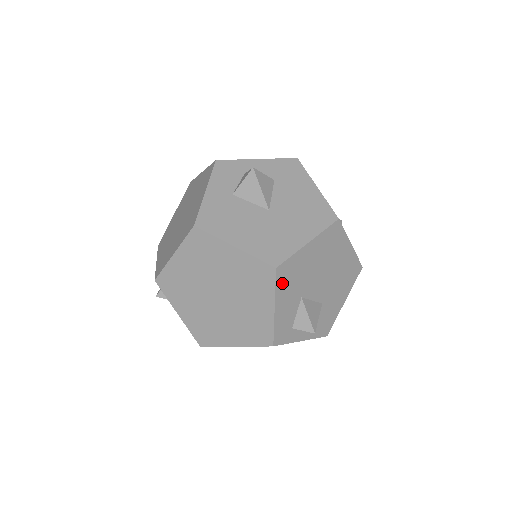
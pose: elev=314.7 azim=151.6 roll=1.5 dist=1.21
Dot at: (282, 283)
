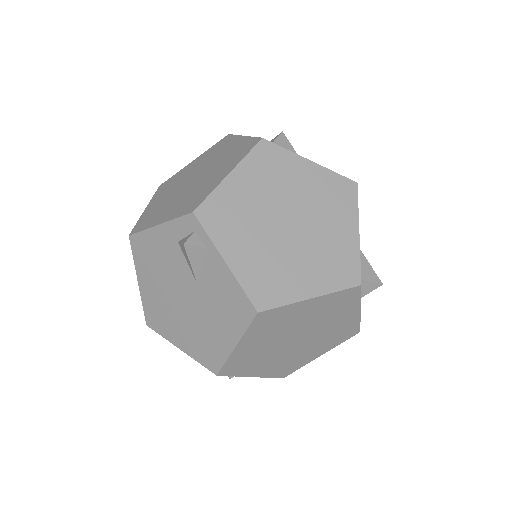
Dot at: occluded
